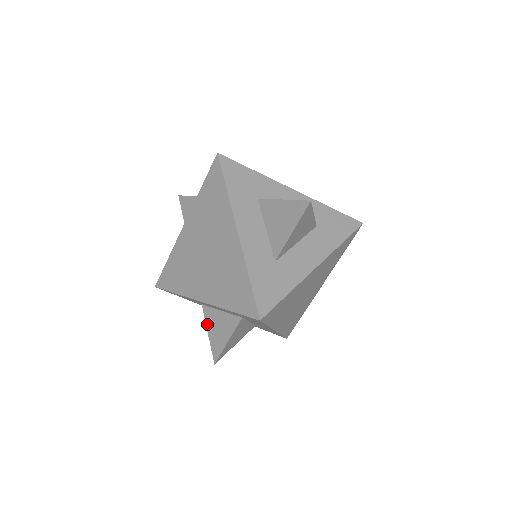
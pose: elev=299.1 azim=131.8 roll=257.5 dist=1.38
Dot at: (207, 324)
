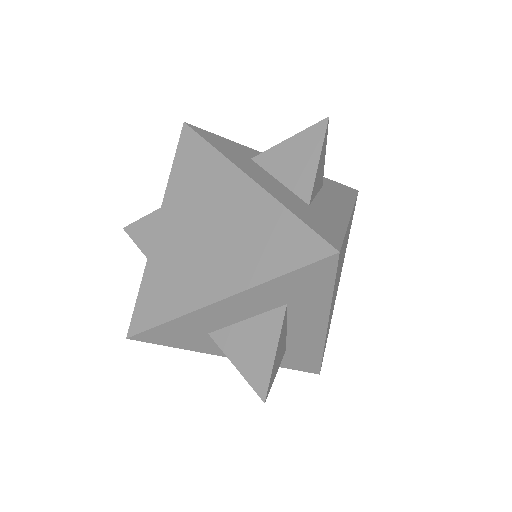
Dot at: (228, 354)
